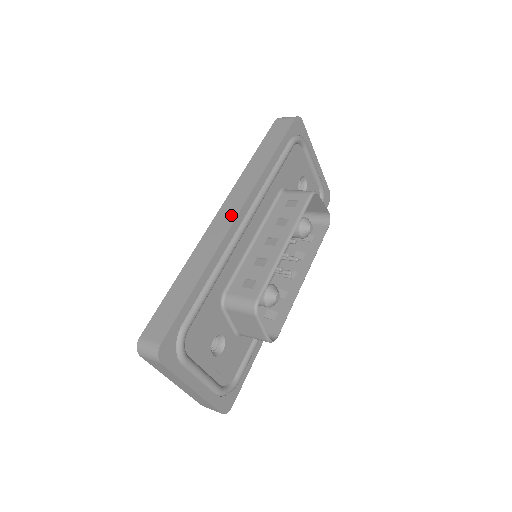
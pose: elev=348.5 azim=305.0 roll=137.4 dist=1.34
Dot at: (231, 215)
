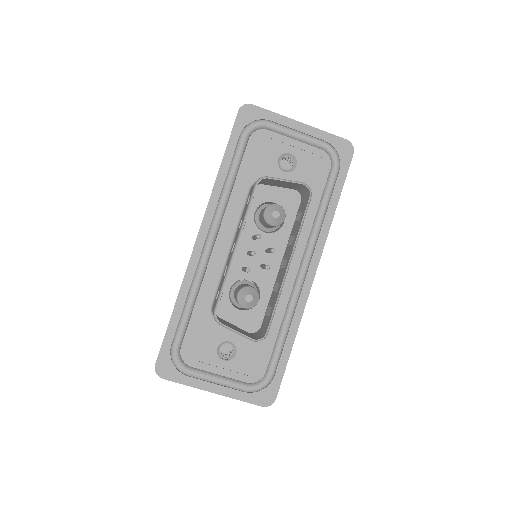
Dot at: (196, 239)
